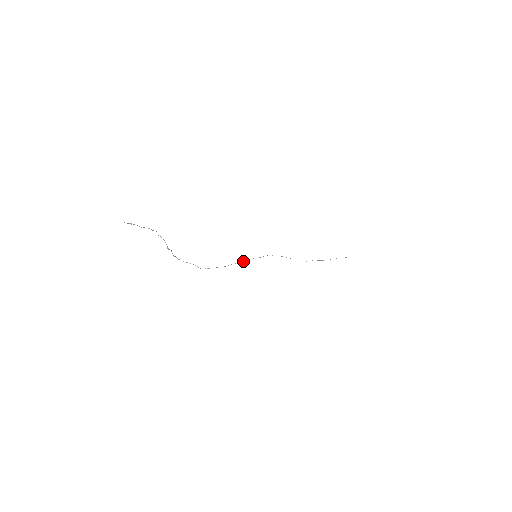
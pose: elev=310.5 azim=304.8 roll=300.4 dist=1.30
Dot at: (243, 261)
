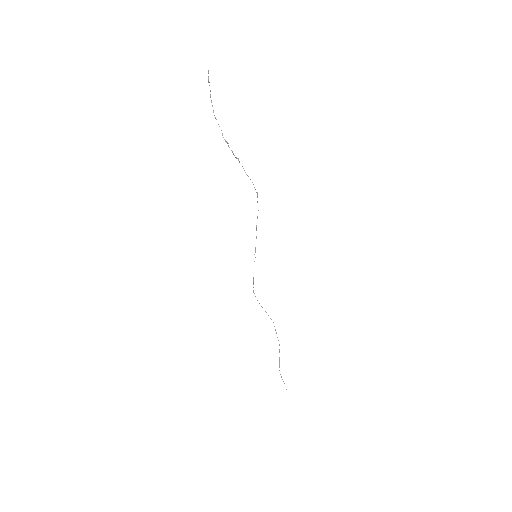
Dot at: occluded
